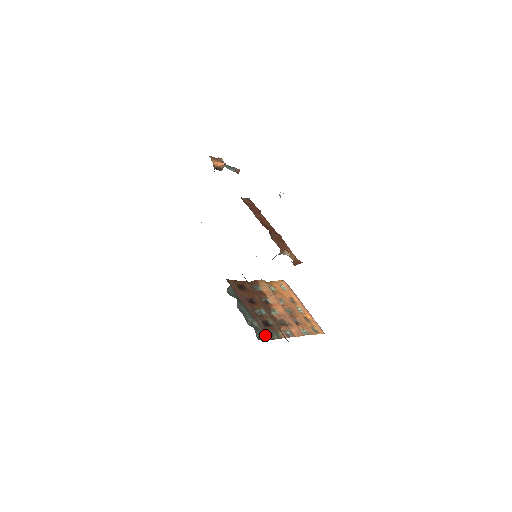
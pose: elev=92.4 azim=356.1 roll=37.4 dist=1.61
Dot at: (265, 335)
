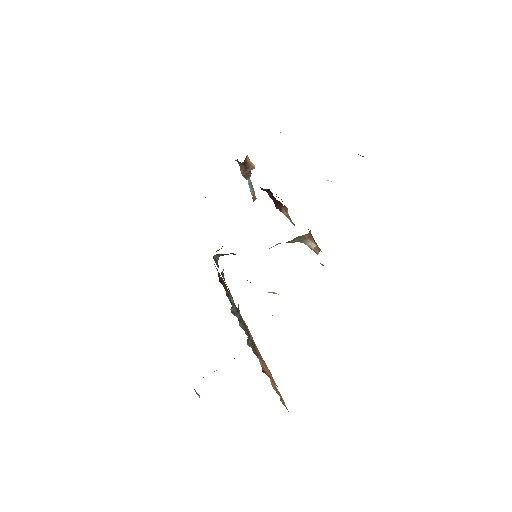
Dot at: (245, 326)
